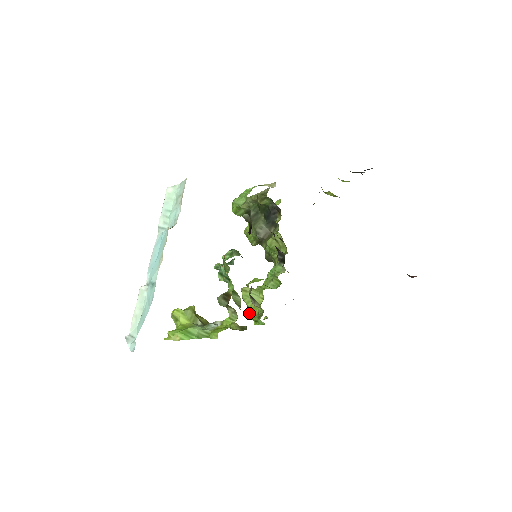
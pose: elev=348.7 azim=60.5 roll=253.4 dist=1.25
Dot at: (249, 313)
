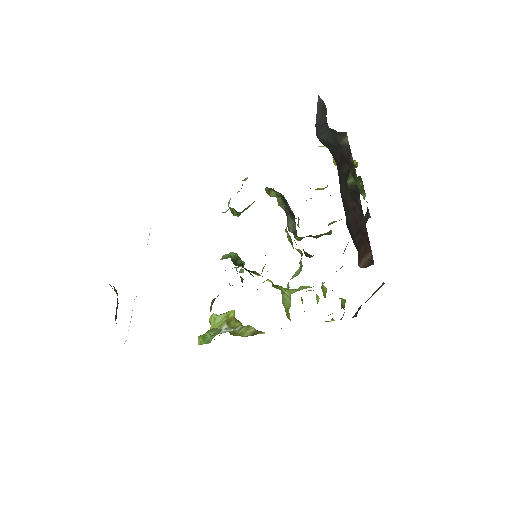
Dot at: (287, 316)
